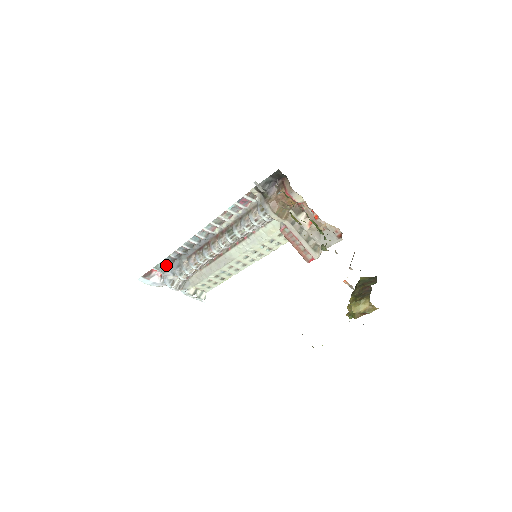
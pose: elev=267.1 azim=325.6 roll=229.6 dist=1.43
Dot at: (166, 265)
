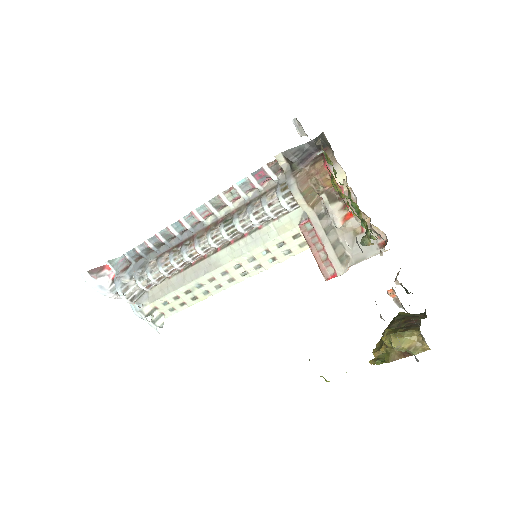
Dot at: (125, 263)
